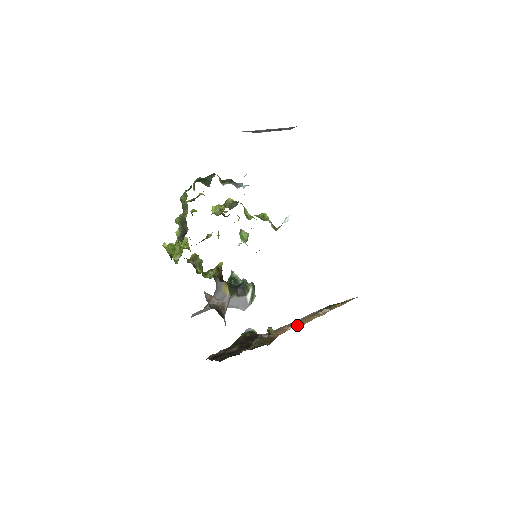
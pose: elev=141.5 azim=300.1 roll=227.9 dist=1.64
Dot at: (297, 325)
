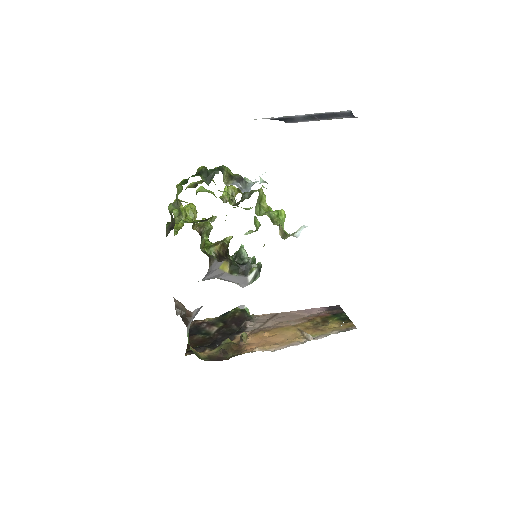
Dot at: (273, 340)
